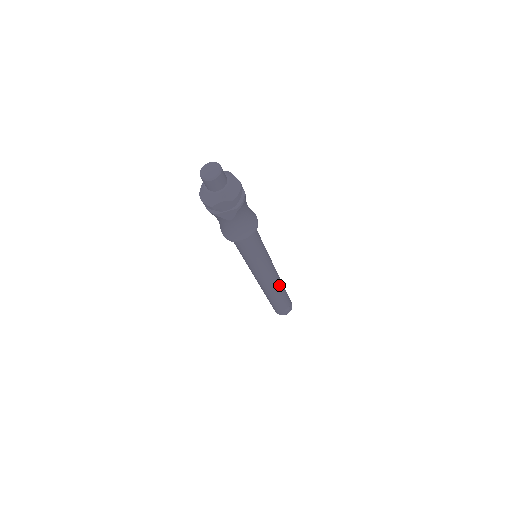
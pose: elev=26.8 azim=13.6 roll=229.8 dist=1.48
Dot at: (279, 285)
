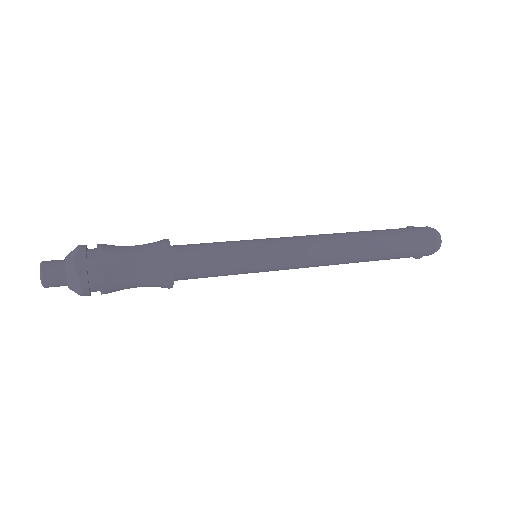
Dot at: (345, 259)
